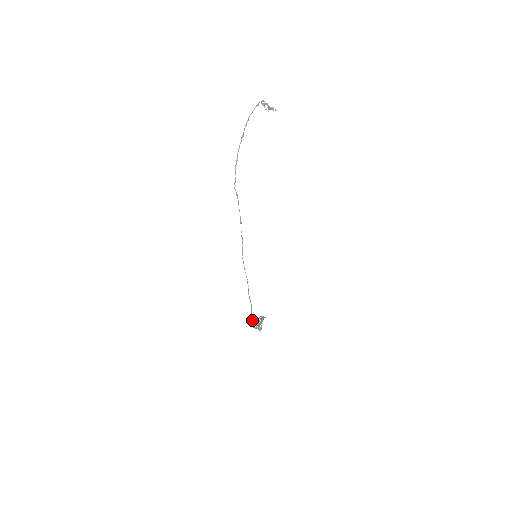
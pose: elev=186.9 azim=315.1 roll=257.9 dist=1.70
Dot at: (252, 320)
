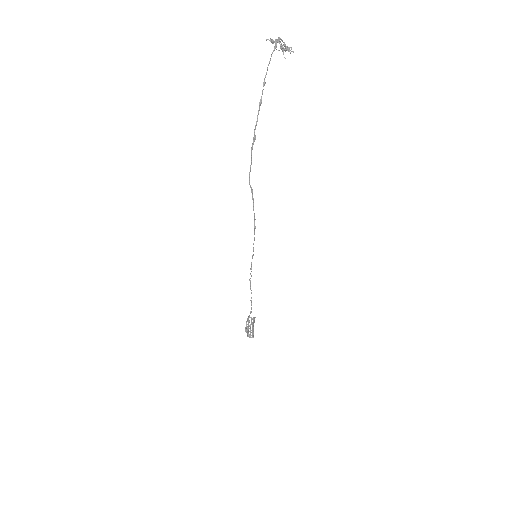
Dot at: (247, 329)
